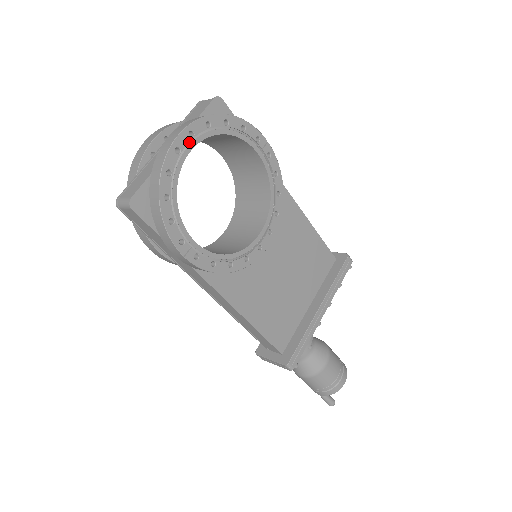
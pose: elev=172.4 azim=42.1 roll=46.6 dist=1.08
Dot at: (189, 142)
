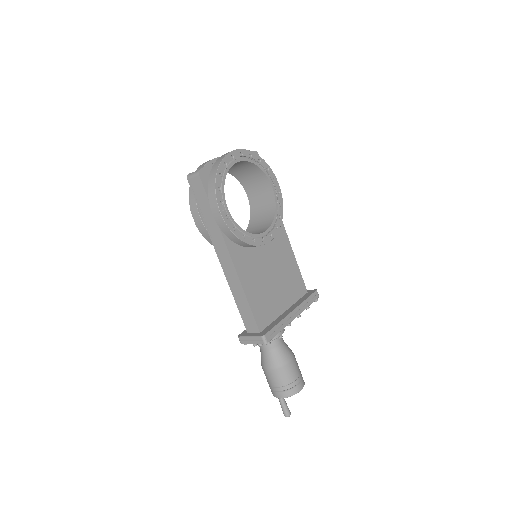
Dot at: (239, 157)
